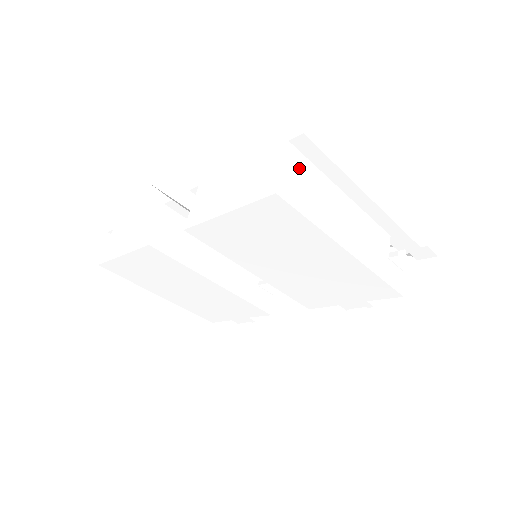
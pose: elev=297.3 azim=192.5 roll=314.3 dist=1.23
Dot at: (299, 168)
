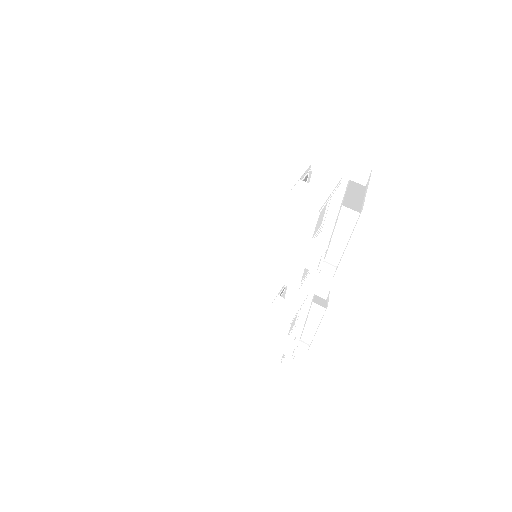
Dot at: (177, 119)
